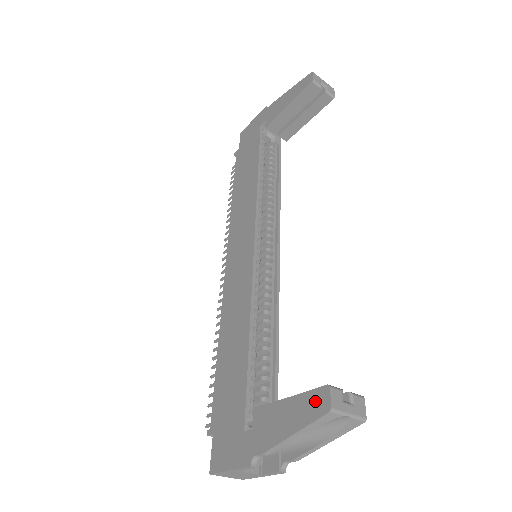
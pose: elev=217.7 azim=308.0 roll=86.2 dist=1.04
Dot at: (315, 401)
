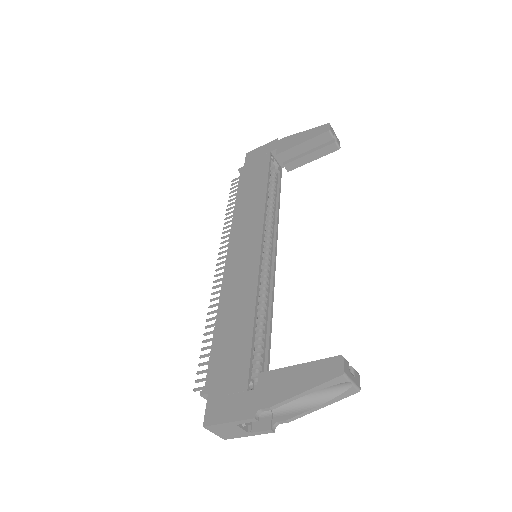
Dot at: (328, 367)
